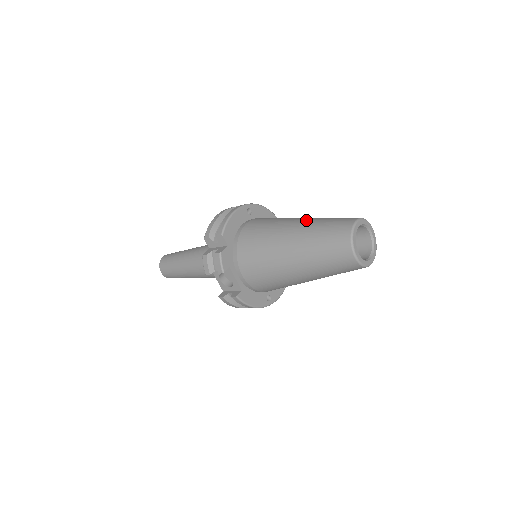
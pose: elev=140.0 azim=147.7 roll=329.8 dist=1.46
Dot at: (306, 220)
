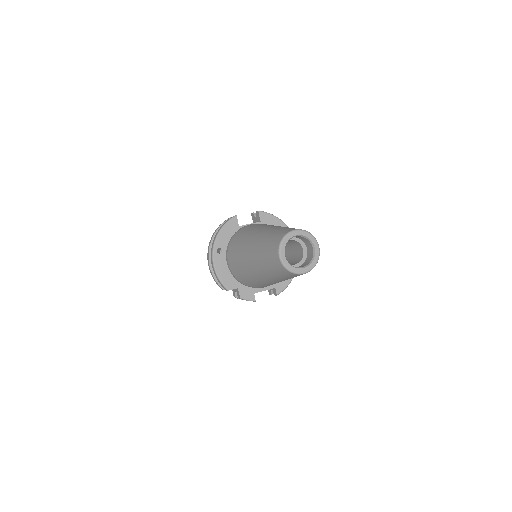
Dot at: (254, 257)
